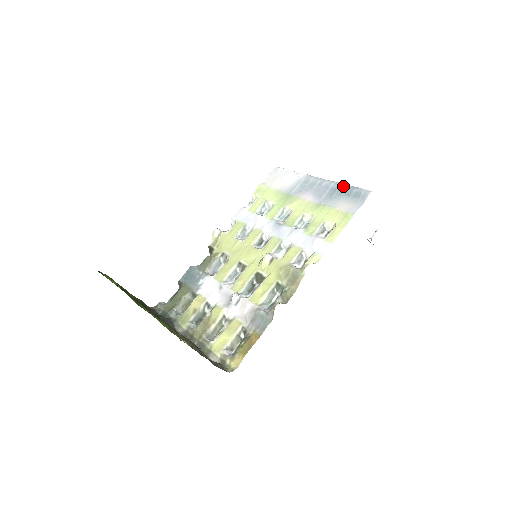
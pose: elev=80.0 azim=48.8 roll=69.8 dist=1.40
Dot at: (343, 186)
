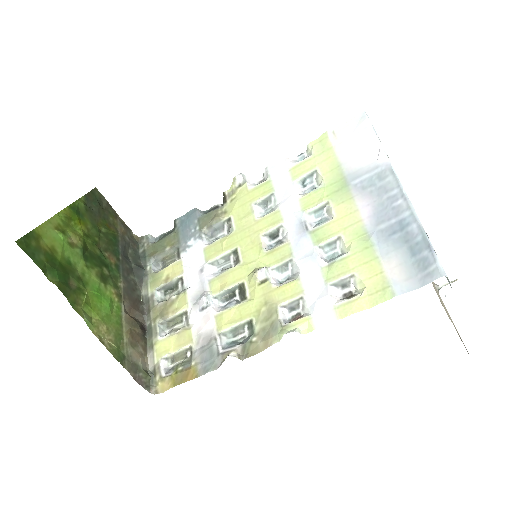
Dot at: (417, 230)
